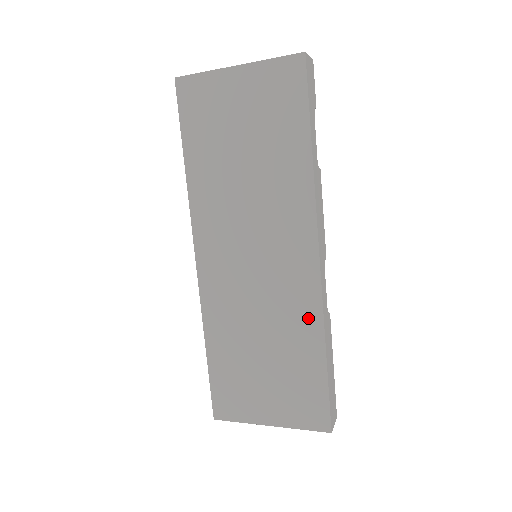
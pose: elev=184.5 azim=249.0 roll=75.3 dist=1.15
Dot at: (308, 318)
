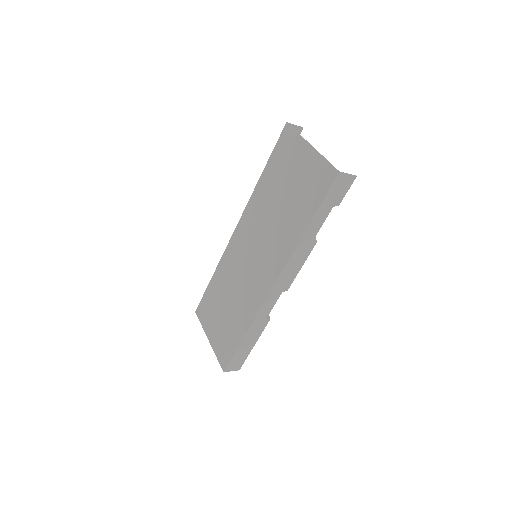
Dot at: (250, 311)
